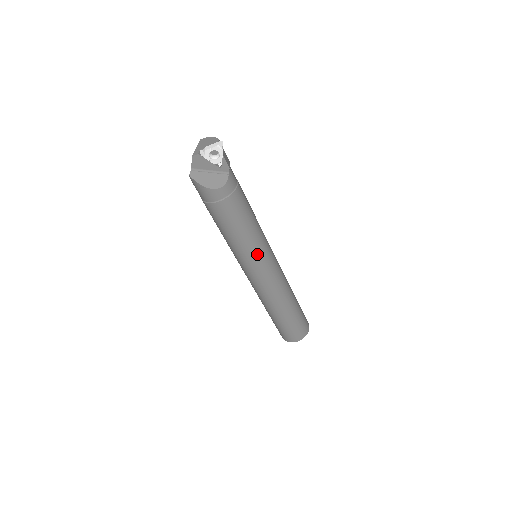
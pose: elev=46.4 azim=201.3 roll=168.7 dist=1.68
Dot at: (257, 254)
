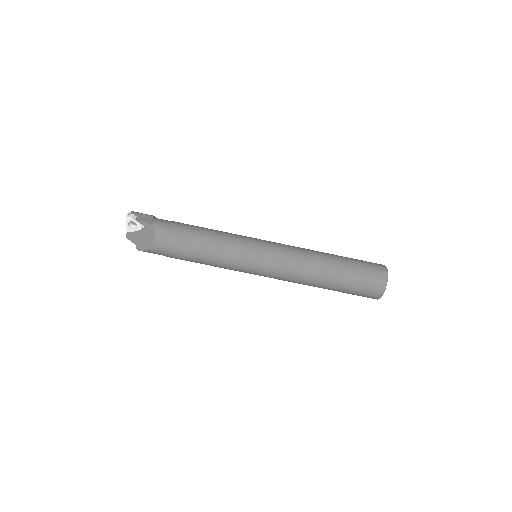
Dot at: (239, 258)
